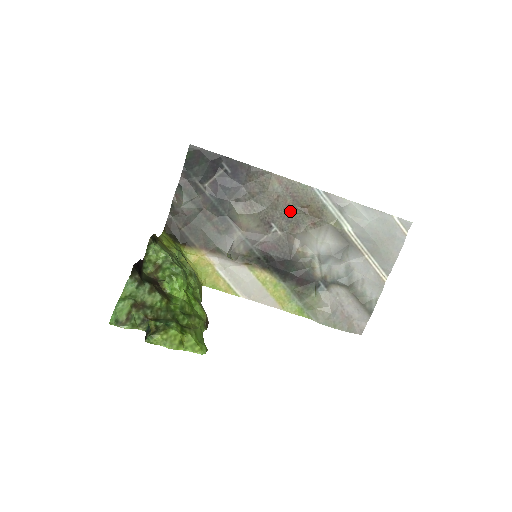
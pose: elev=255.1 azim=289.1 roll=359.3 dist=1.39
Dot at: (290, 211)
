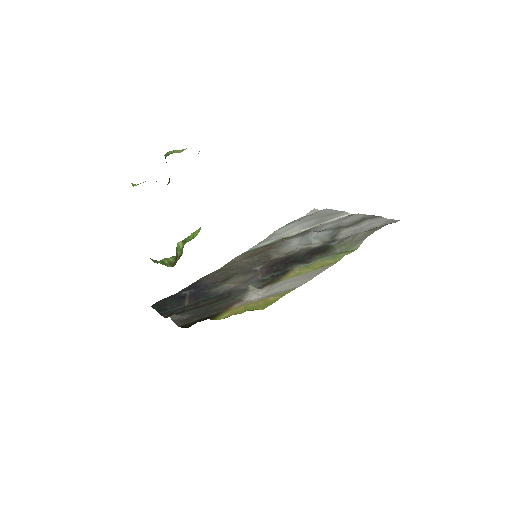
Dot at: (253, 261)
